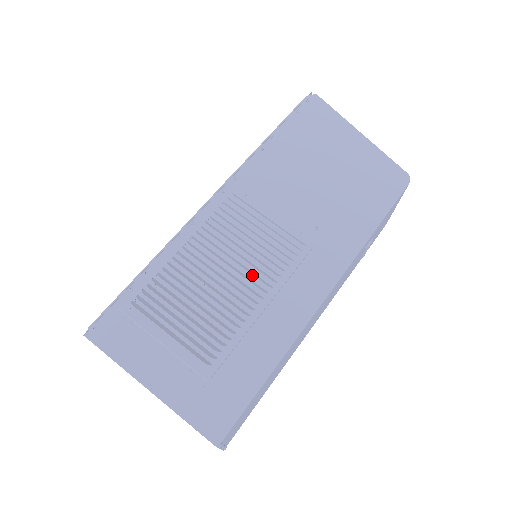
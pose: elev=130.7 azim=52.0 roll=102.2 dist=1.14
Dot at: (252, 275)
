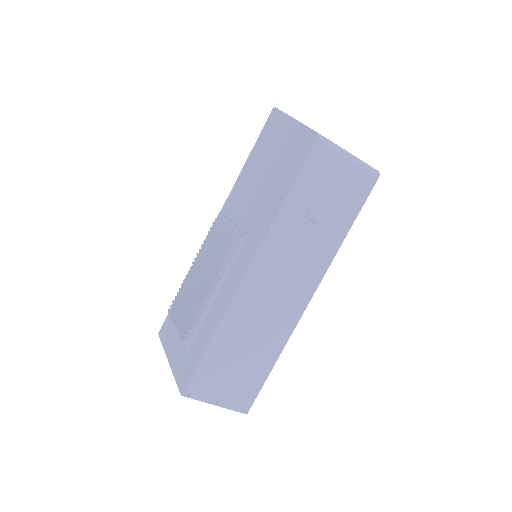
Dot at: (210, 272)
